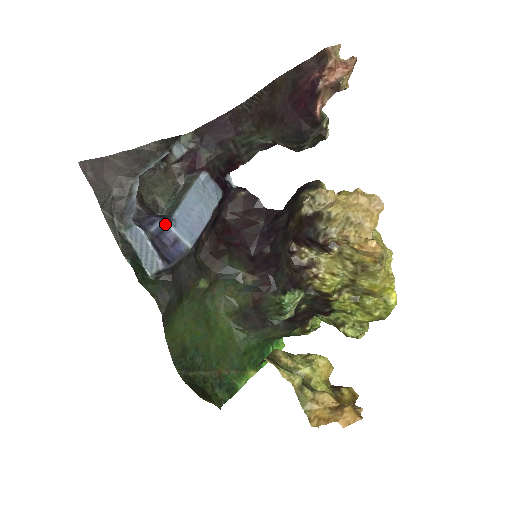
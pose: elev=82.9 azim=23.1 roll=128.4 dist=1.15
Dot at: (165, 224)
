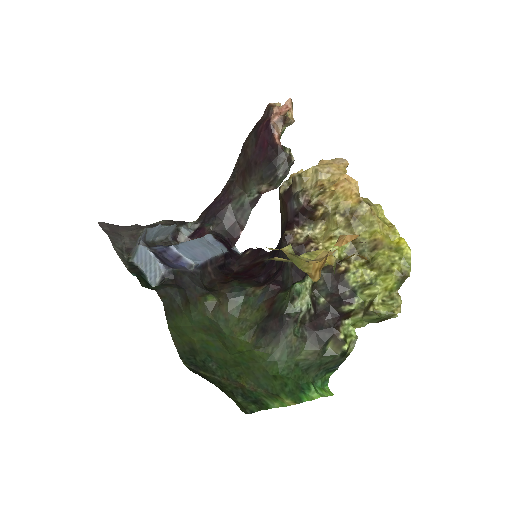
Dot at: (168, 247)
